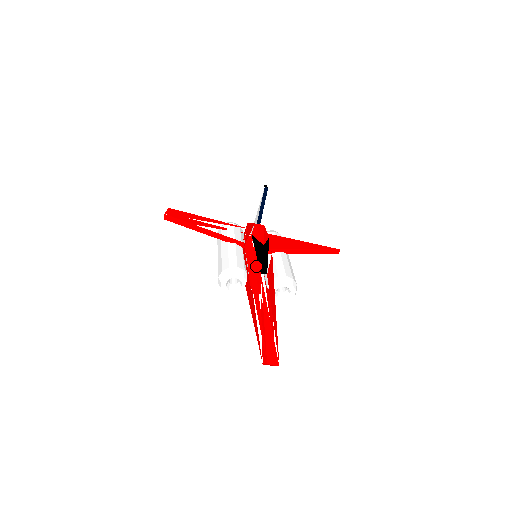
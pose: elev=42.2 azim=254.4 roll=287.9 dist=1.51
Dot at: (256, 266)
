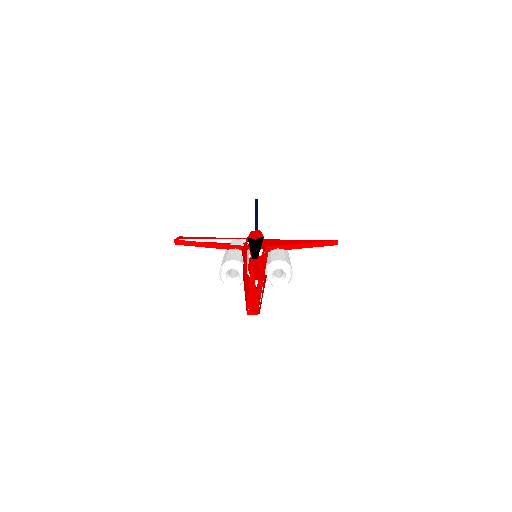
Dot at: occluded
